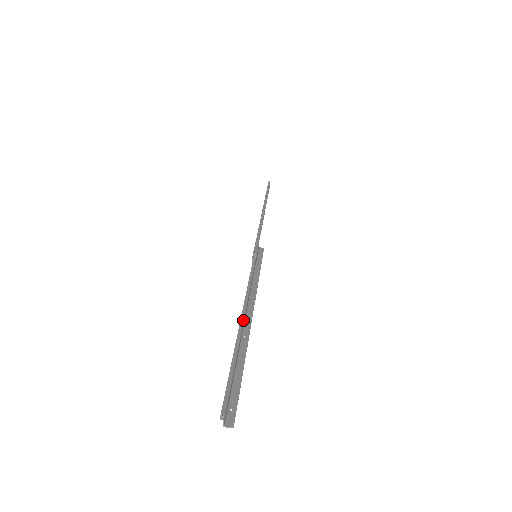
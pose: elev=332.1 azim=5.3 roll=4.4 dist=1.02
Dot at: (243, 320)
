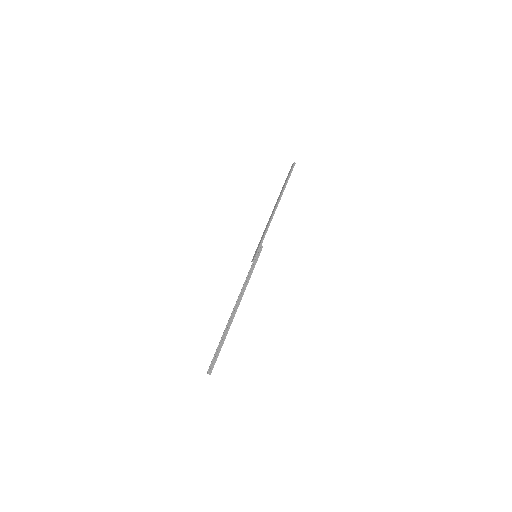
Dot at: (233, 314)
